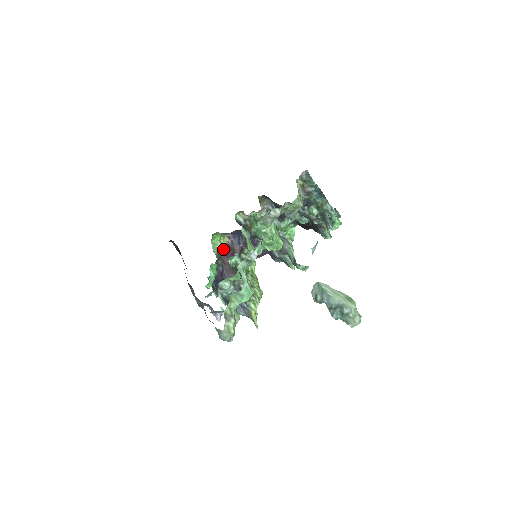
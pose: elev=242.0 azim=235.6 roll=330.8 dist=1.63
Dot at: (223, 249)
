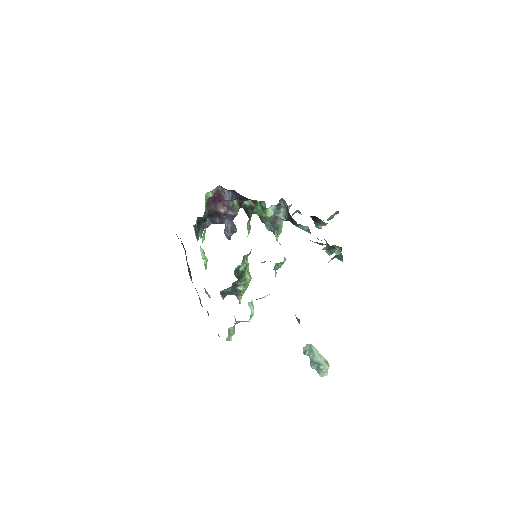
Dot at: (212, 197)
